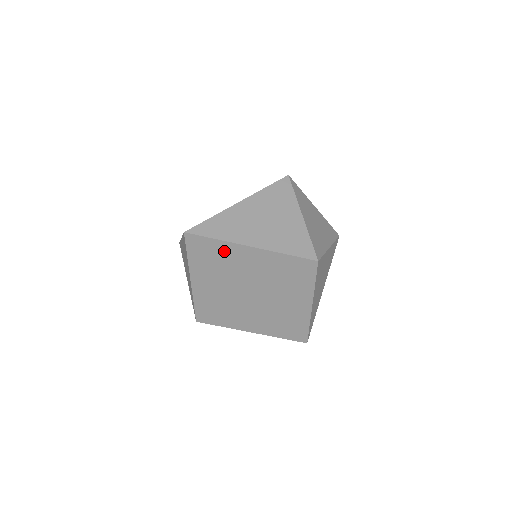
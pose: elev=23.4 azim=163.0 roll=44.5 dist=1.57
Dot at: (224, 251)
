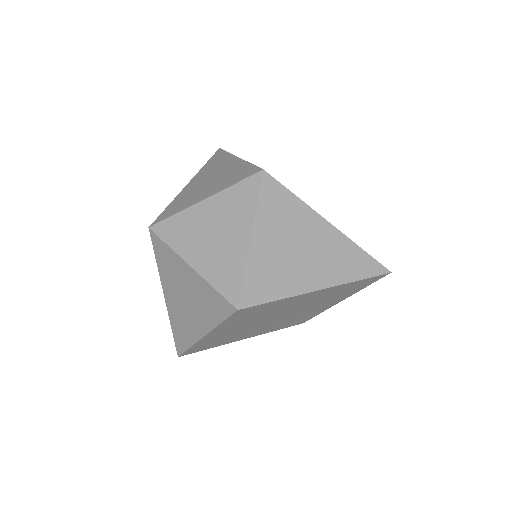
Dot at: (206, 342)
